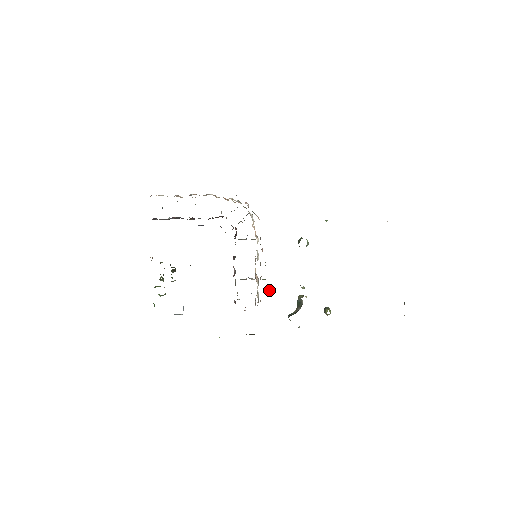
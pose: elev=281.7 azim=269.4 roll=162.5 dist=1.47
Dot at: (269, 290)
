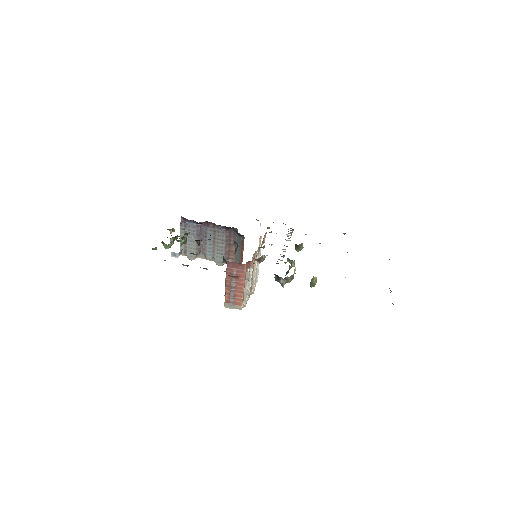
Dot at: (262, 258)
